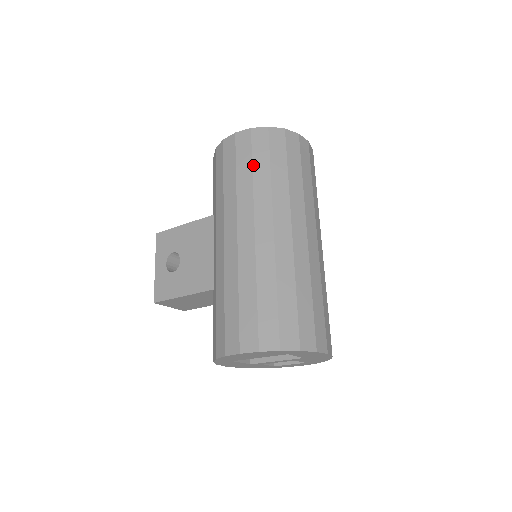
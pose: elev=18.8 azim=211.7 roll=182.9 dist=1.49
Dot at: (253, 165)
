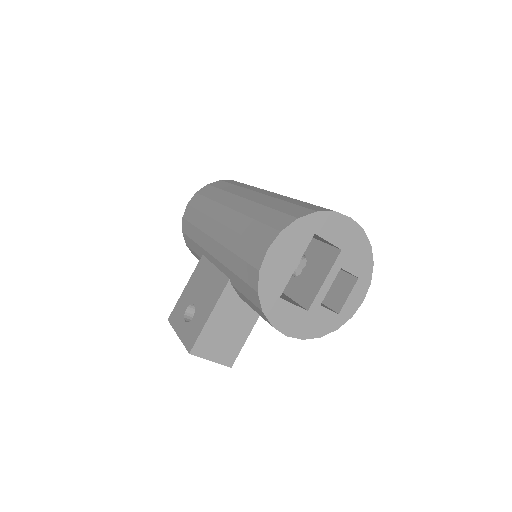
Dot at: (208, 197)
